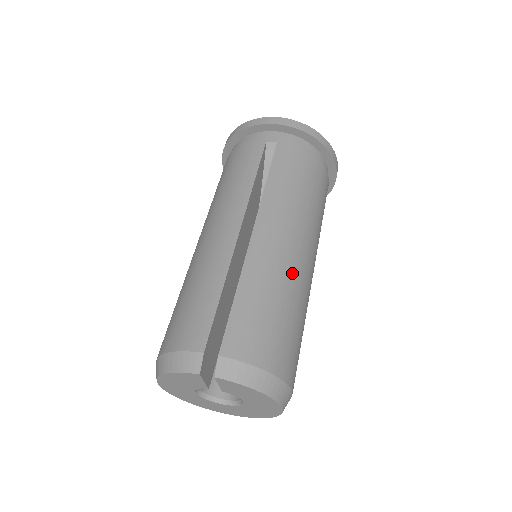
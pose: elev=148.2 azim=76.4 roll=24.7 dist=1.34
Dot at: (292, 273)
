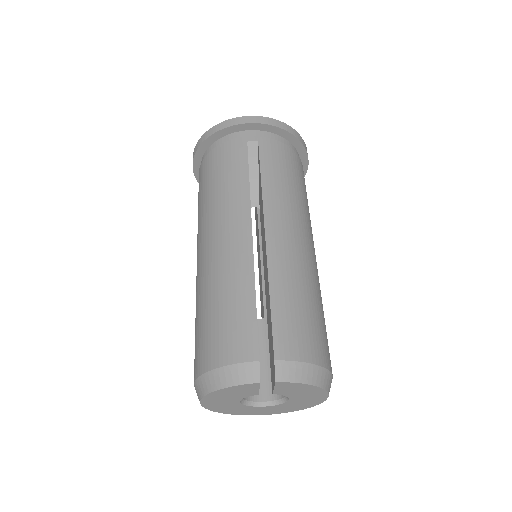
Dot at: (309, 267)
